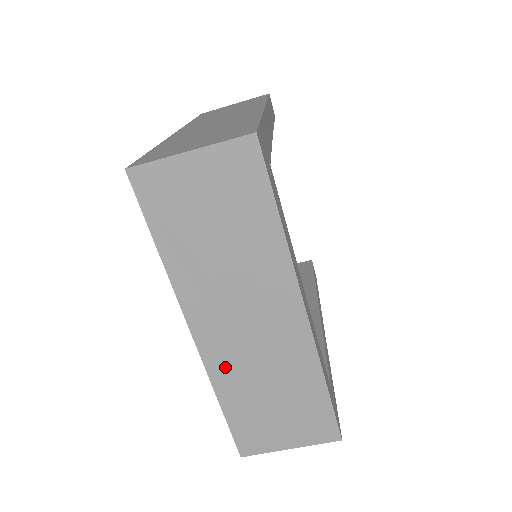
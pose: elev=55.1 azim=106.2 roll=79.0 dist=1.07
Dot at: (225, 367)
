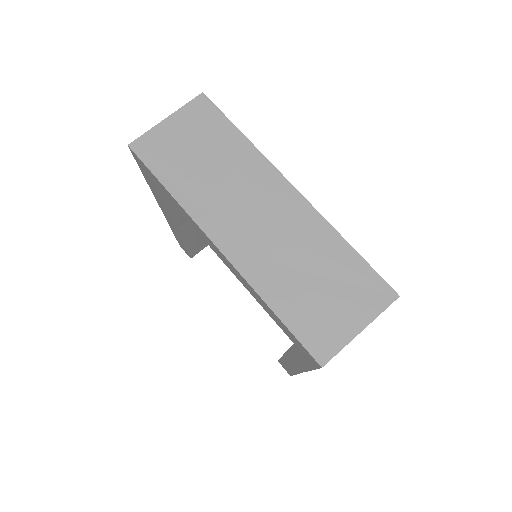
Dot at: (258, 267)
